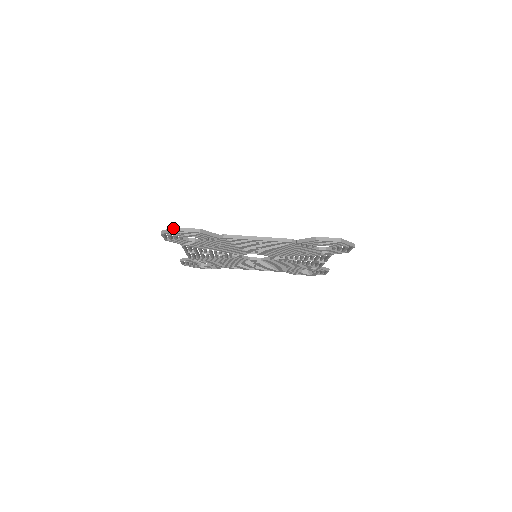
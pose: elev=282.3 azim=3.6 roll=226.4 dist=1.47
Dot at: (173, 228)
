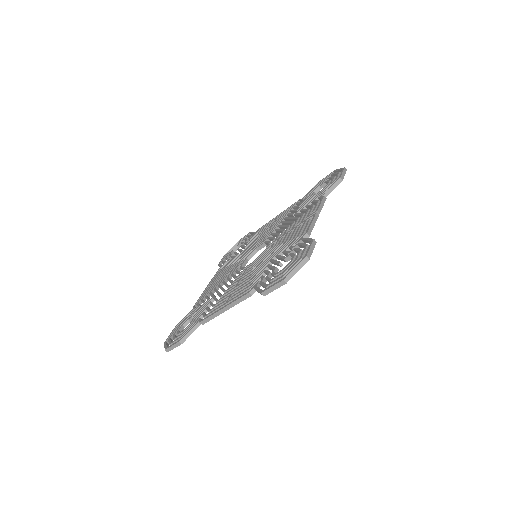
Dot at: (165, 350)
